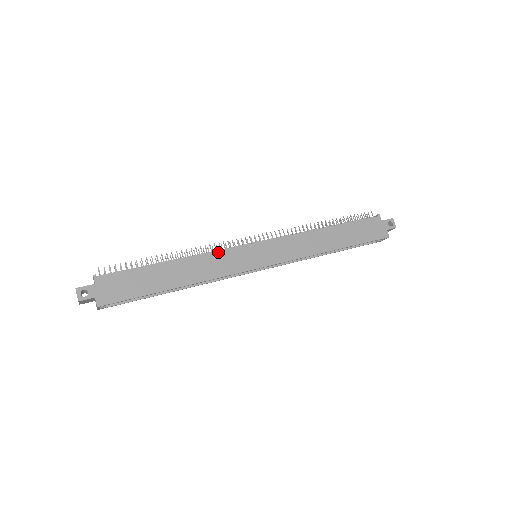
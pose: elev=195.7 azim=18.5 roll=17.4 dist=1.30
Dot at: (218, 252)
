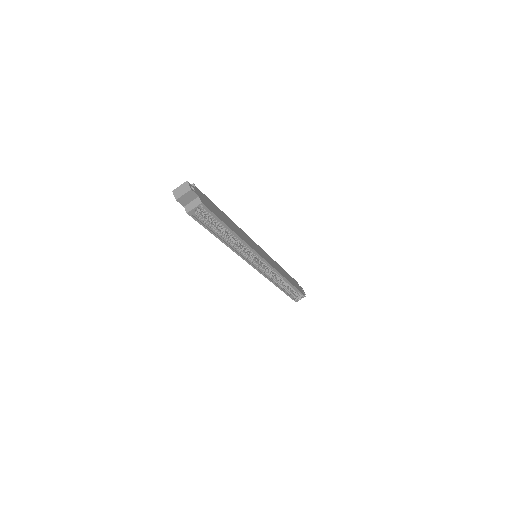
Dot at: (245, 233)
